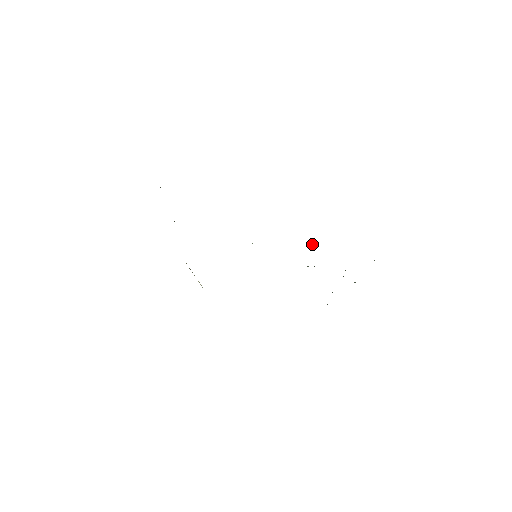
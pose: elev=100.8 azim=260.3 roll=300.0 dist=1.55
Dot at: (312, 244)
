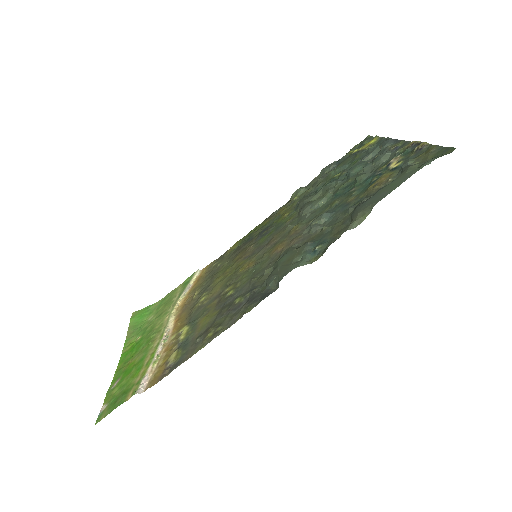
Dot at: (325, 221)
